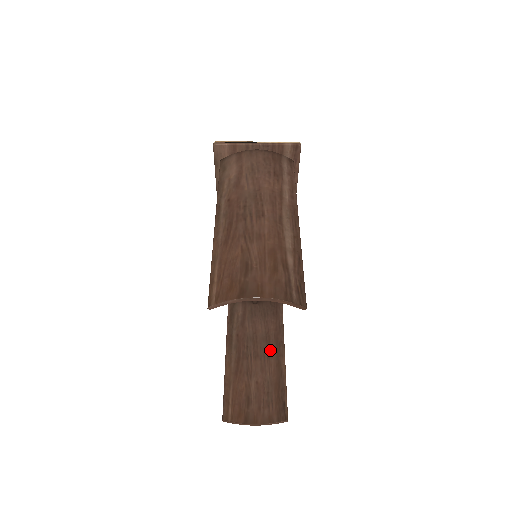
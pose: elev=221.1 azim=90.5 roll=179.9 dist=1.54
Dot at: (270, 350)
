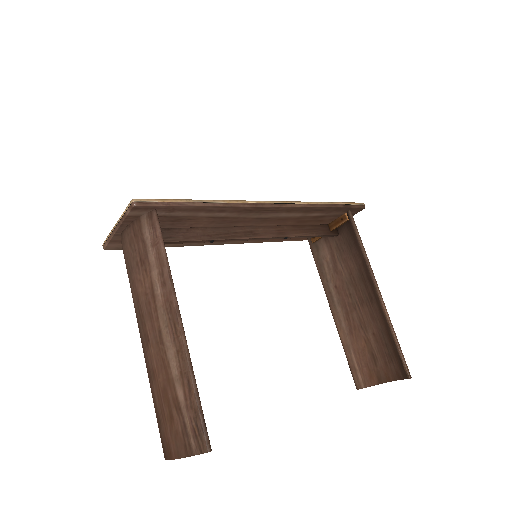
Dot at: (369, 292)
